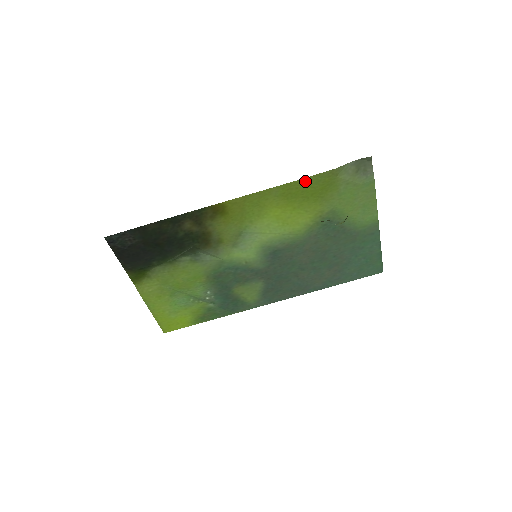
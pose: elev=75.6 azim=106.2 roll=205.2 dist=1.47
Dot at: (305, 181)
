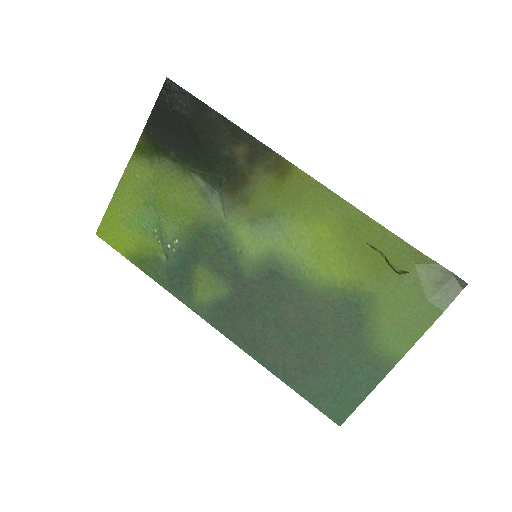
Dot at: (384, 233)
